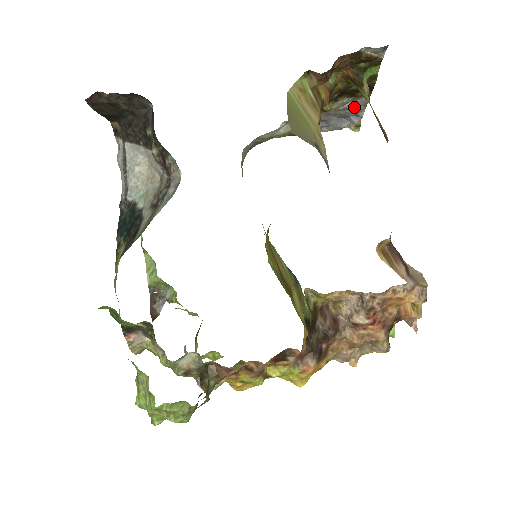
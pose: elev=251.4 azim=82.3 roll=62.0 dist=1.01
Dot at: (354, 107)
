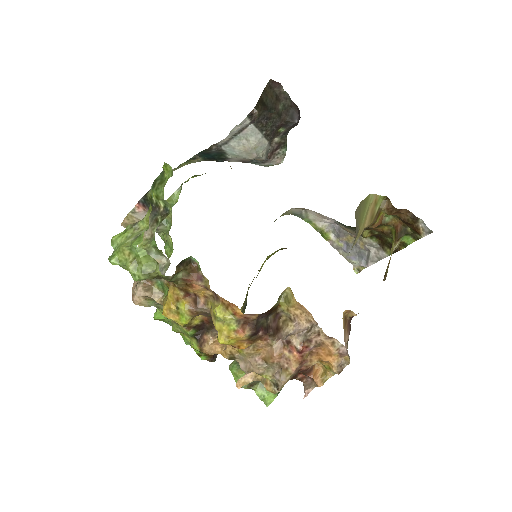
Dot at: (373, 254)
